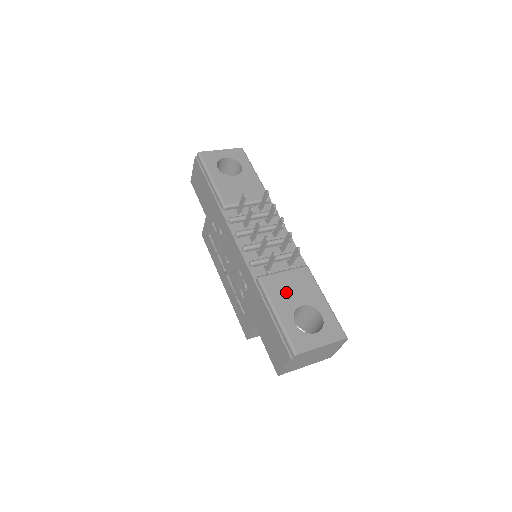
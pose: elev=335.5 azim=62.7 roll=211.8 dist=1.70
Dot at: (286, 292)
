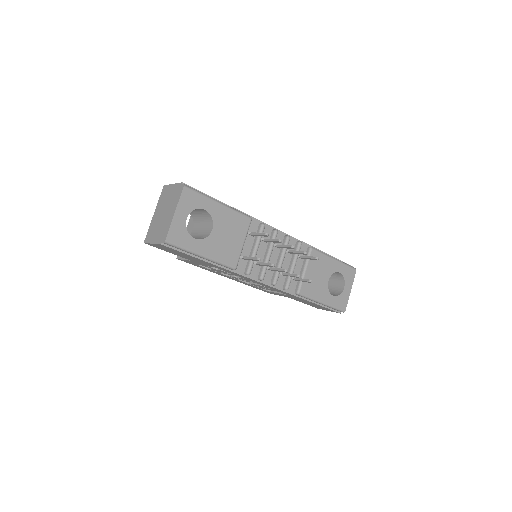
Dot at: (317, 283)
